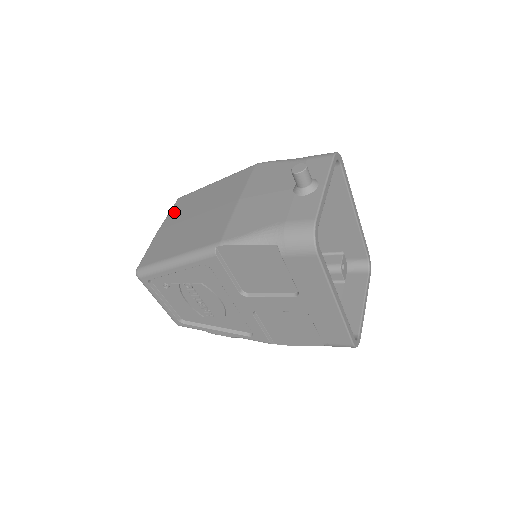
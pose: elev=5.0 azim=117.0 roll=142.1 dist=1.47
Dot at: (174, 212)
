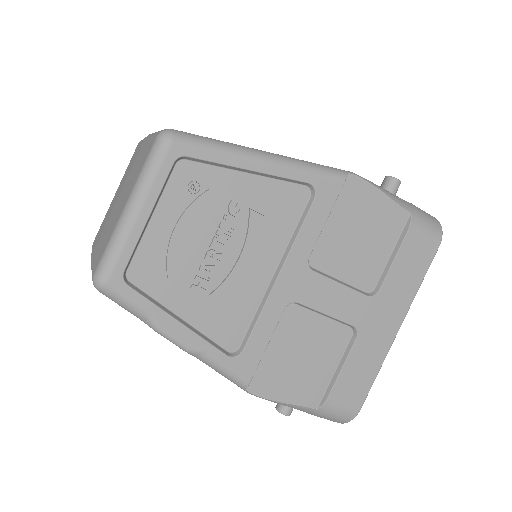
Dot at: occluded
